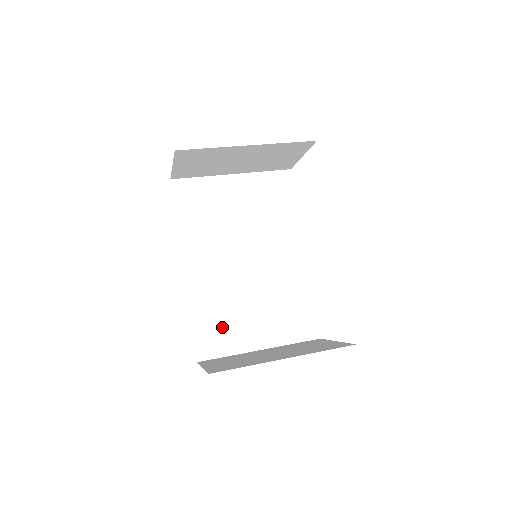
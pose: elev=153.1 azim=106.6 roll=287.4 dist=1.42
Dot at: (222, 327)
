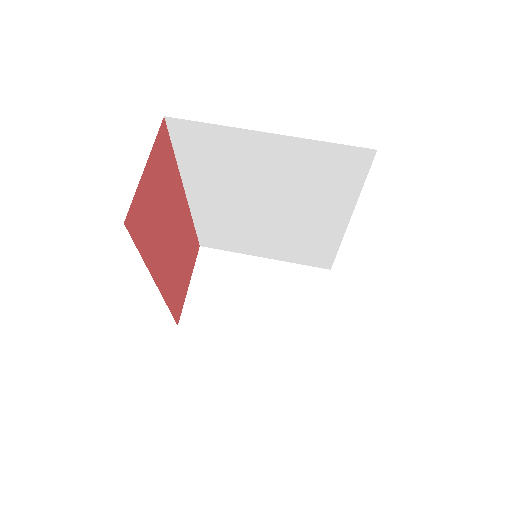
Dot at: (227, 238)
